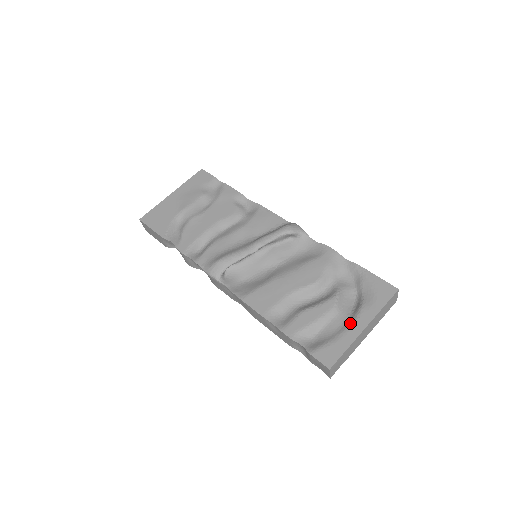
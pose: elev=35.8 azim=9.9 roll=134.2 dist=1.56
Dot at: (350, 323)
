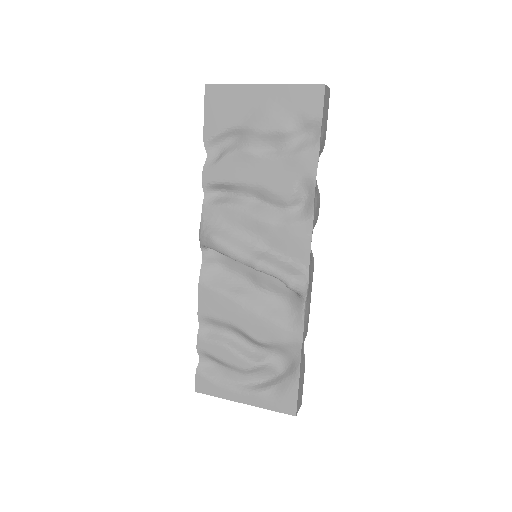
Dot at: (240, 389)
